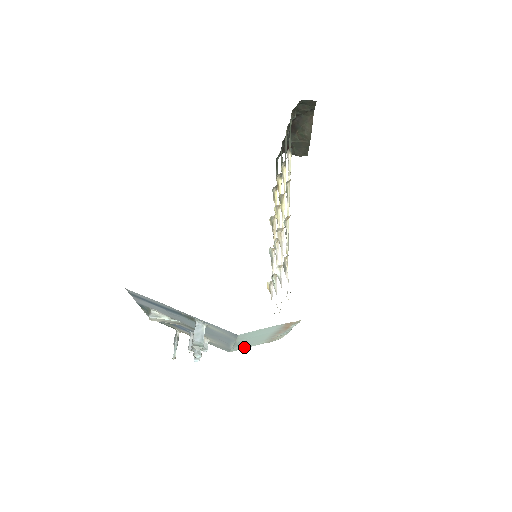
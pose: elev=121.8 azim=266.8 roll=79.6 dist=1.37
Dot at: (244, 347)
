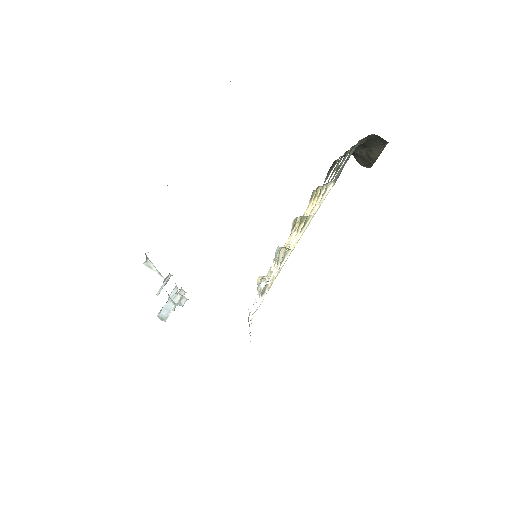
Dot at: occluded
